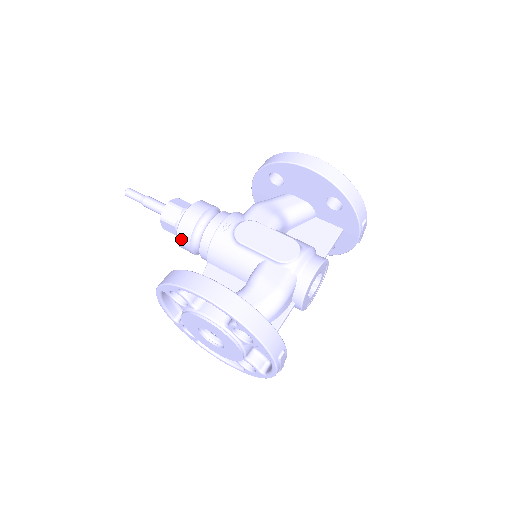
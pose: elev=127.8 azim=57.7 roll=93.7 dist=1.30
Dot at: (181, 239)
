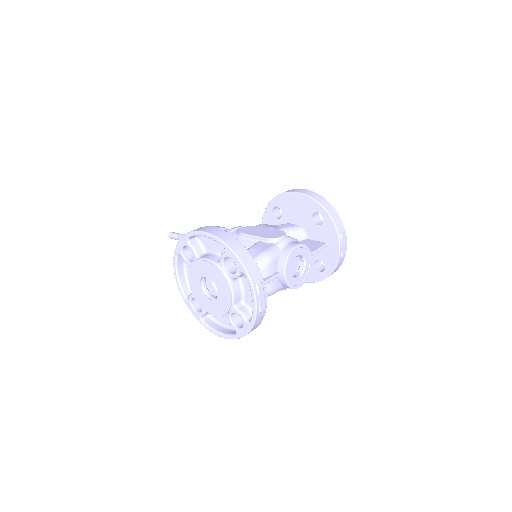
Dot at: occluded
